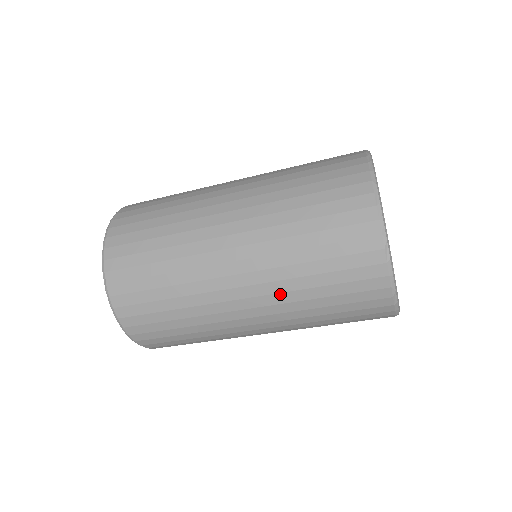
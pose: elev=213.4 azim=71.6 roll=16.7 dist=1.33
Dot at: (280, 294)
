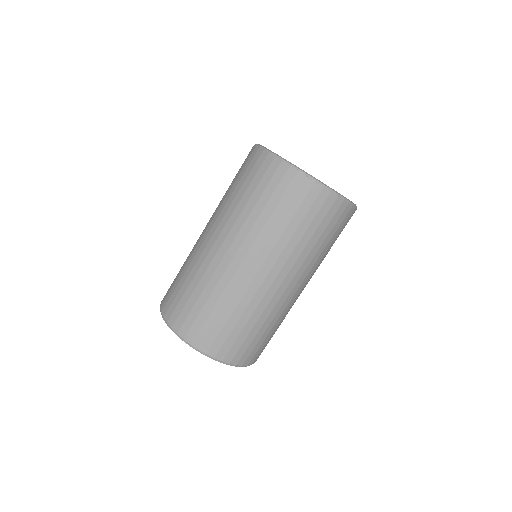
Dot at: (282, 253)
